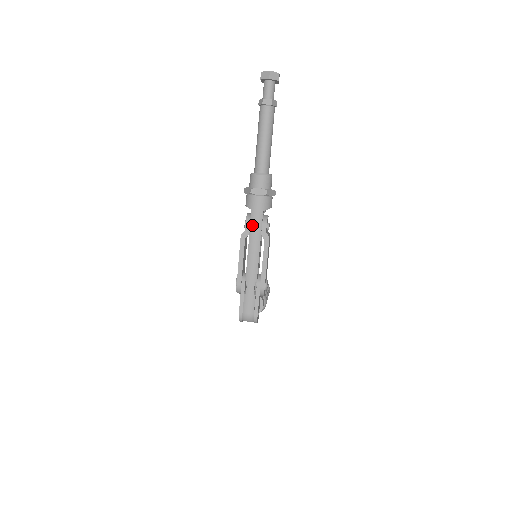
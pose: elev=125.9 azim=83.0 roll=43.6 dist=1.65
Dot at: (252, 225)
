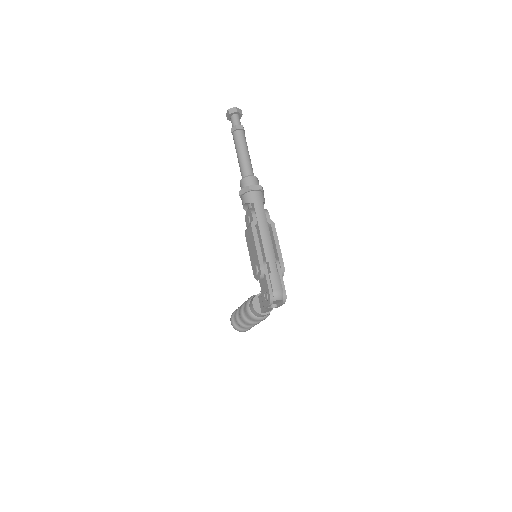
Dot at: (258, 214)
